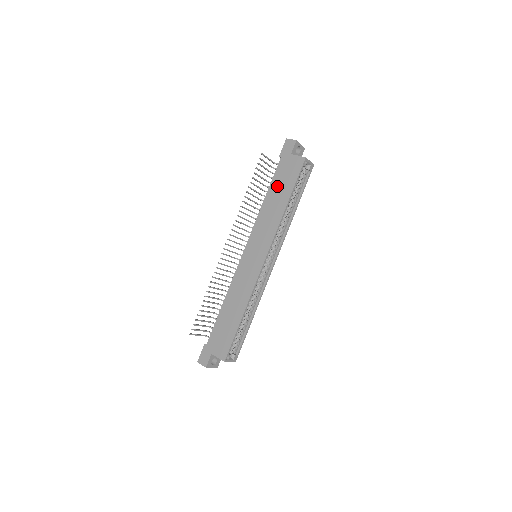
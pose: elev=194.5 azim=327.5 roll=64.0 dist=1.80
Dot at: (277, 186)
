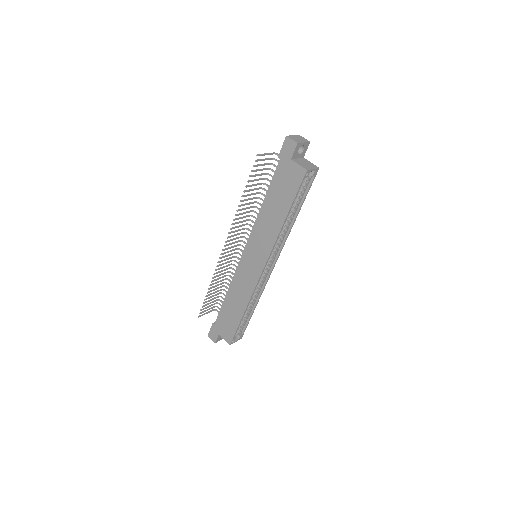
Dot at: (275, 194)
